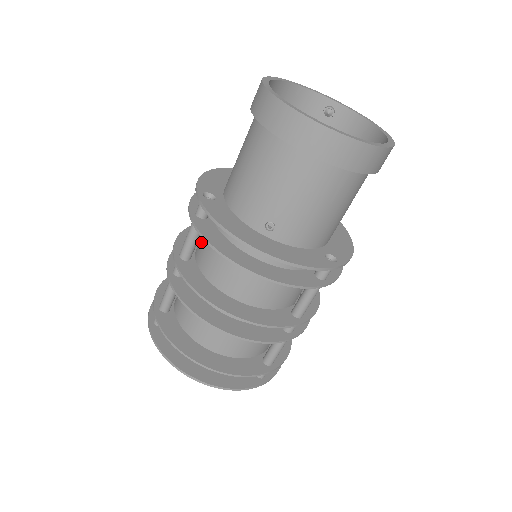
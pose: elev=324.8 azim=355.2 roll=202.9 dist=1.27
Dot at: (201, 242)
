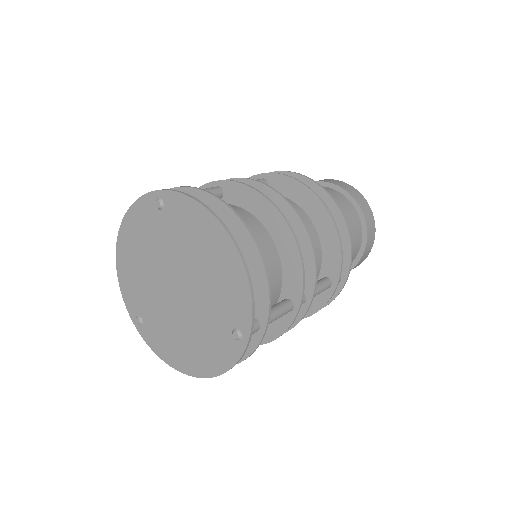
Dot at: occluded
